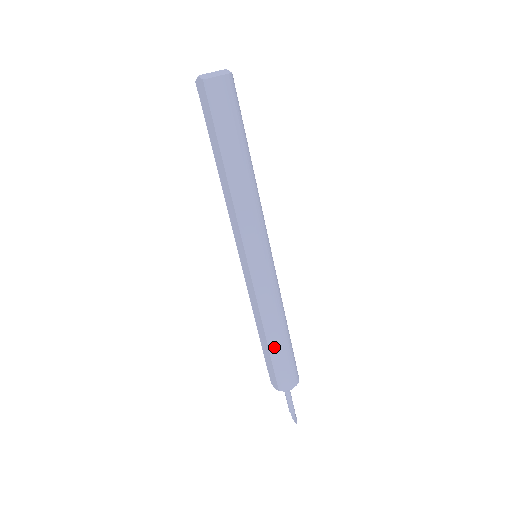
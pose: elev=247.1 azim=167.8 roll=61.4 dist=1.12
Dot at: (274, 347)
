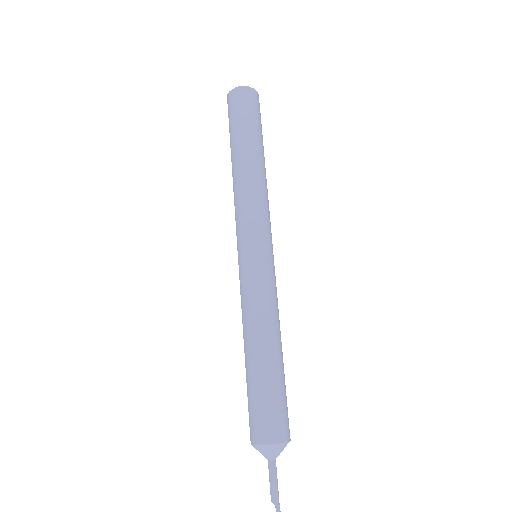
Dot at: (249, 368)
